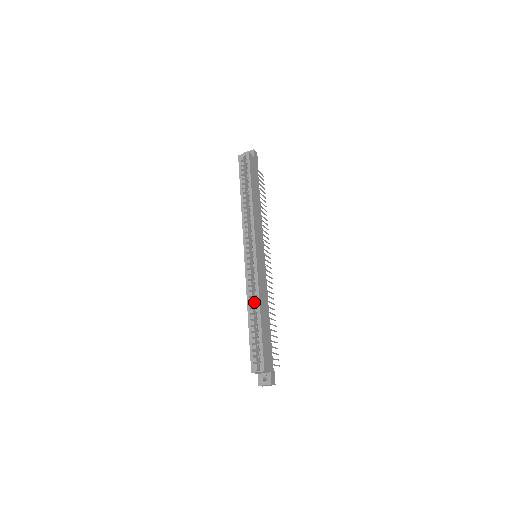
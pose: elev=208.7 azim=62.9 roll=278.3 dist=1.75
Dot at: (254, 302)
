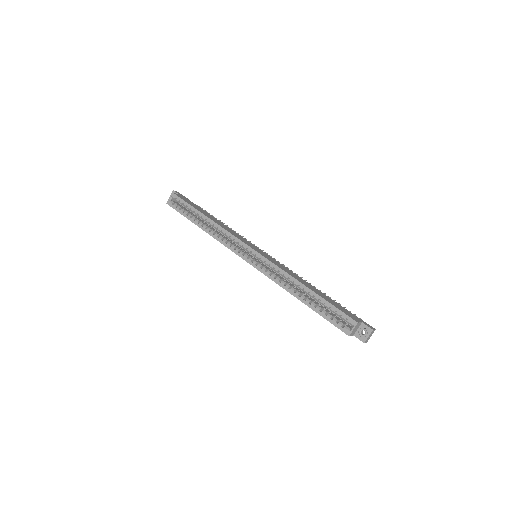
Dot at: (292, 286)
